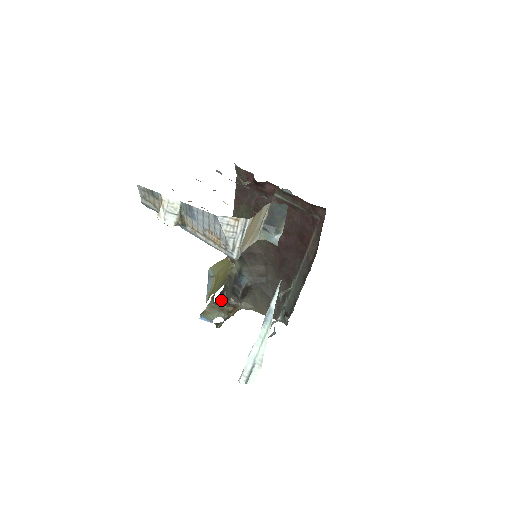
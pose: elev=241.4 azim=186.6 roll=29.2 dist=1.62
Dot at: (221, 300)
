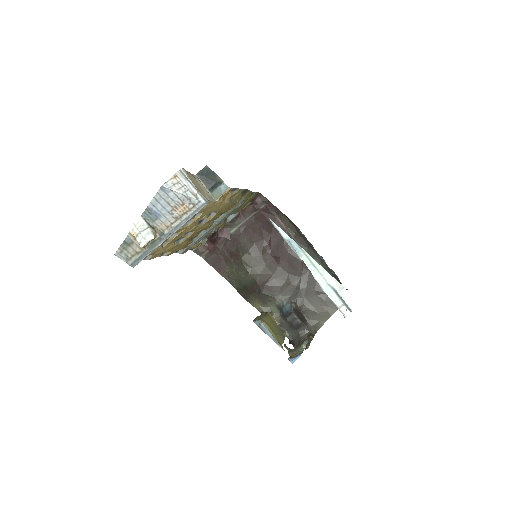
Dot at: occluded
